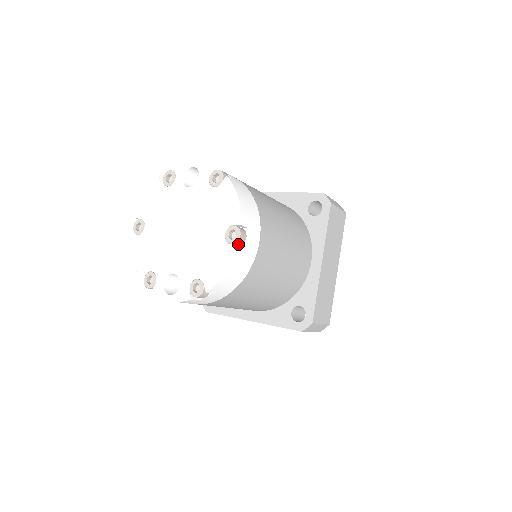
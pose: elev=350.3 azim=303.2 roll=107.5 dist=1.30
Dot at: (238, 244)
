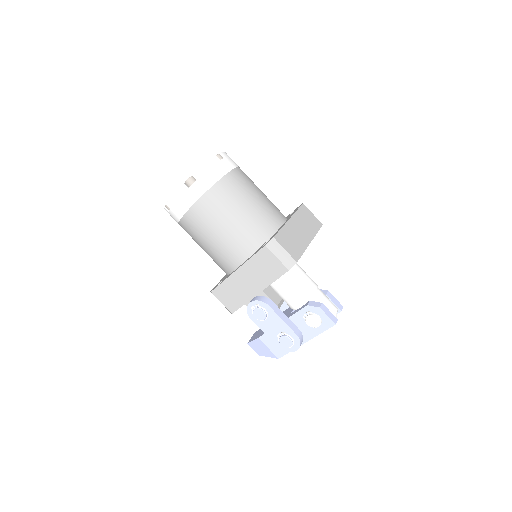
Dot at: (217, 160)
